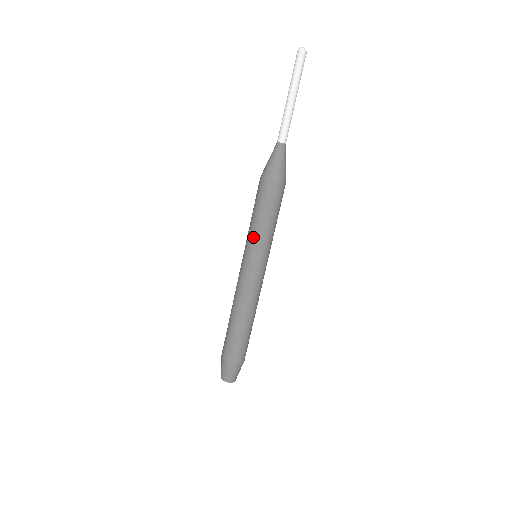
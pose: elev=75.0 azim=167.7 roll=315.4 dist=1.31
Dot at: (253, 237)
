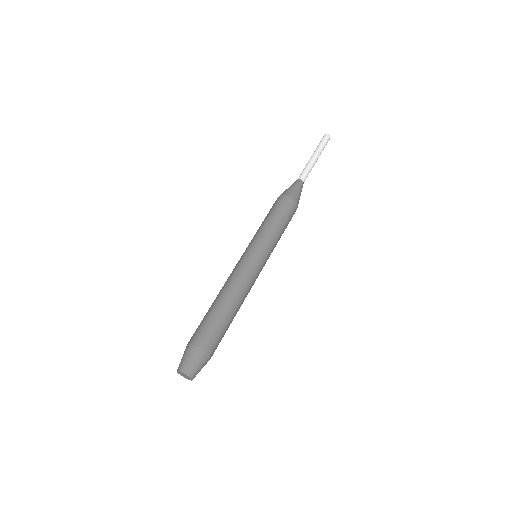
Dot at: (259, 233)
